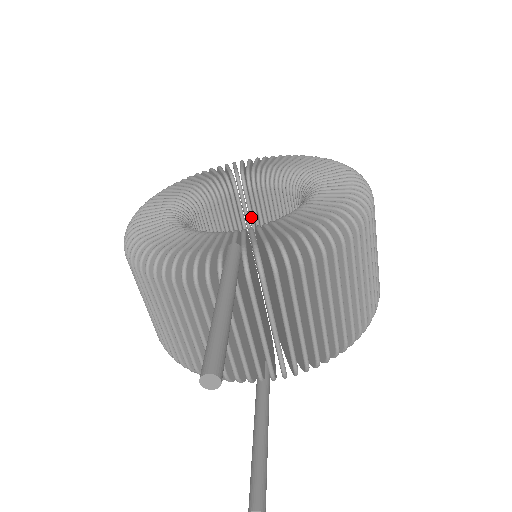
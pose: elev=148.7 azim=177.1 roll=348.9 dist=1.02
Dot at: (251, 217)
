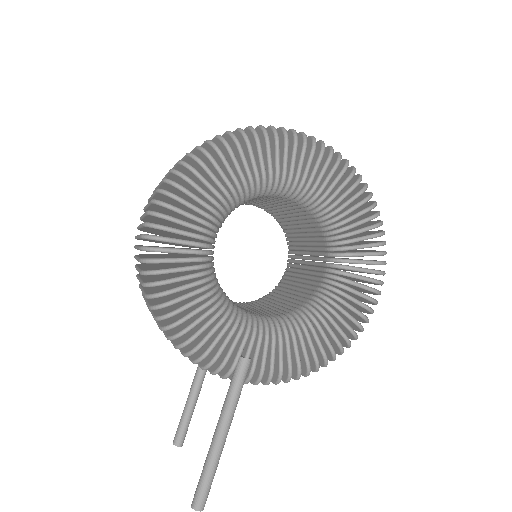
Dot at: (274, 201)
